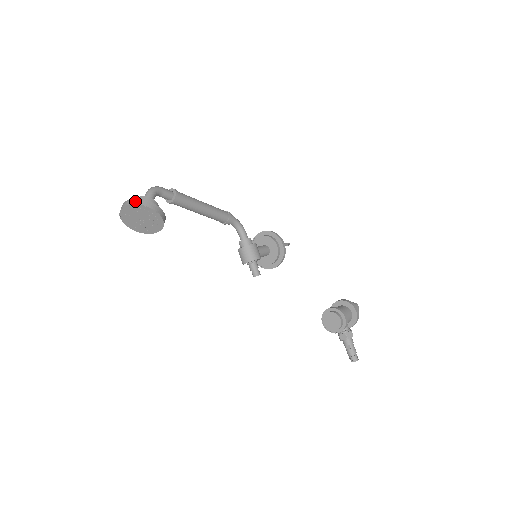
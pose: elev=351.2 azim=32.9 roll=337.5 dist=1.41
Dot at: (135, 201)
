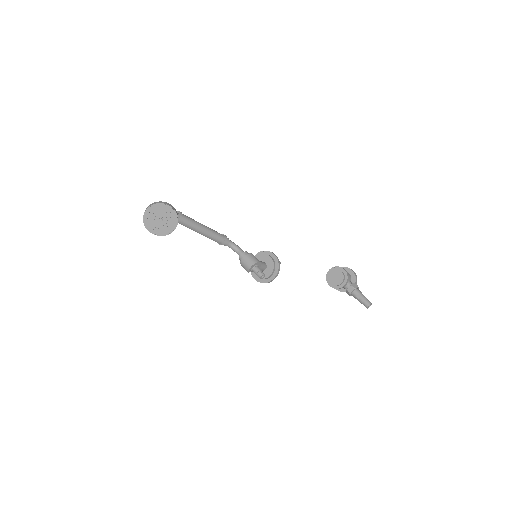
Dot at: (153, 203)
